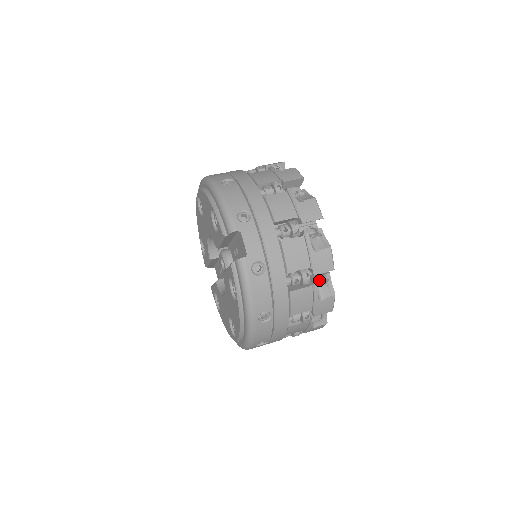
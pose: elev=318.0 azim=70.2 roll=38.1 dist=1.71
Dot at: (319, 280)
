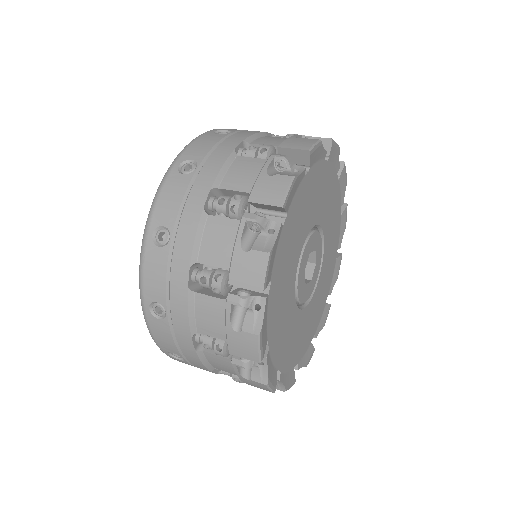
Dot at: (282, 155)
